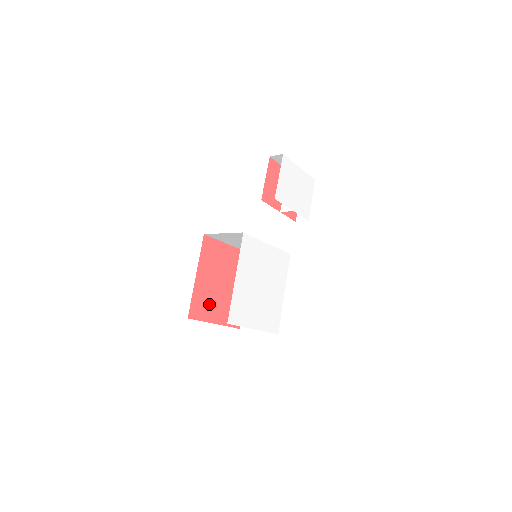
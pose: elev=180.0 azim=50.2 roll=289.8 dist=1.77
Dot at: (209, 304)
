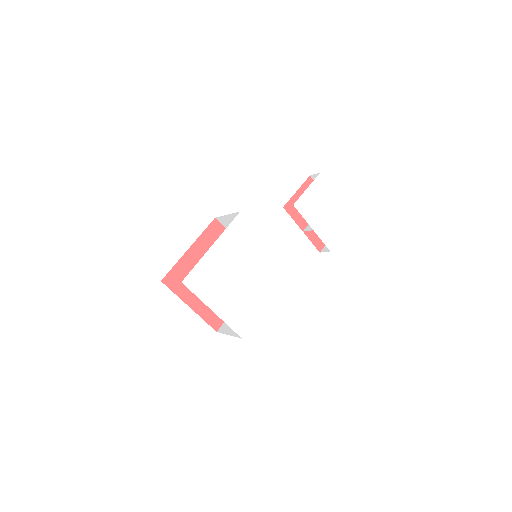
Dot at: occluded
